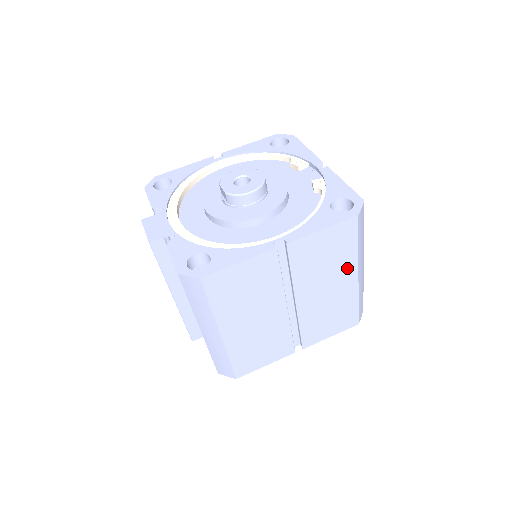
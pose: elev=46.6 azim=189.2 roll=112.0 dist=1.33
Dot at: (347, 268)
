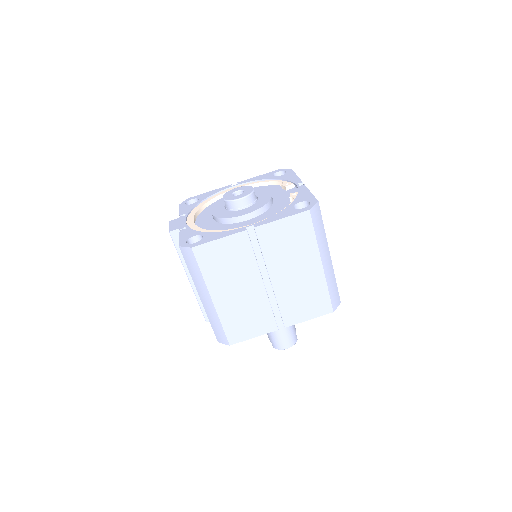
Dot at: (310, 255)
